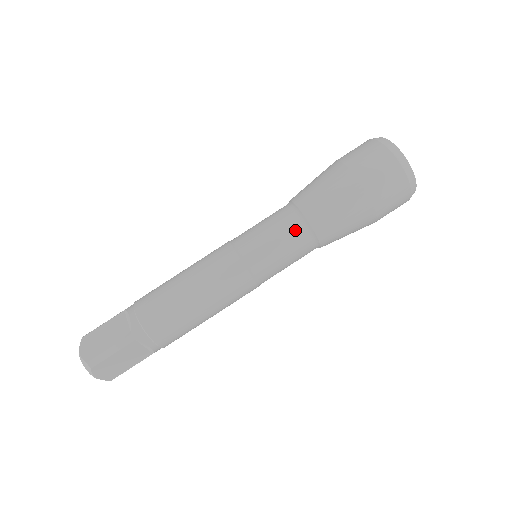
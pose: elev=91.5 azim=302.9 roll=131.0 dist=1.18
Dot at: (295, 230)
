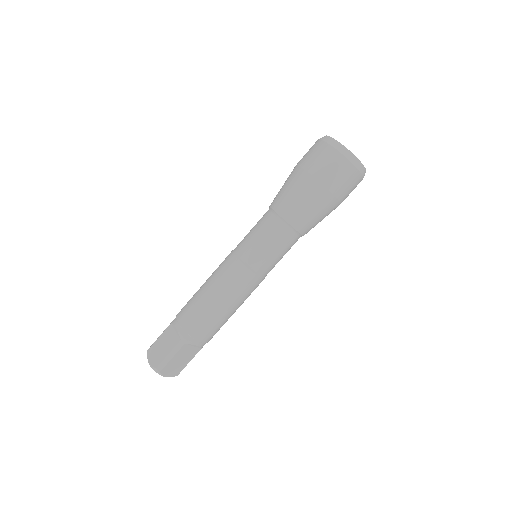
Dot at: (278, 231)
